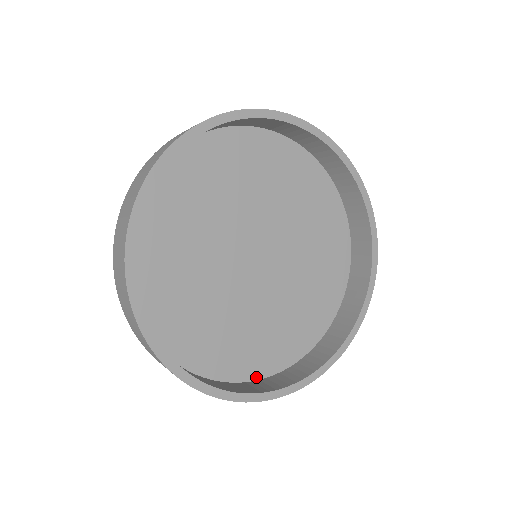
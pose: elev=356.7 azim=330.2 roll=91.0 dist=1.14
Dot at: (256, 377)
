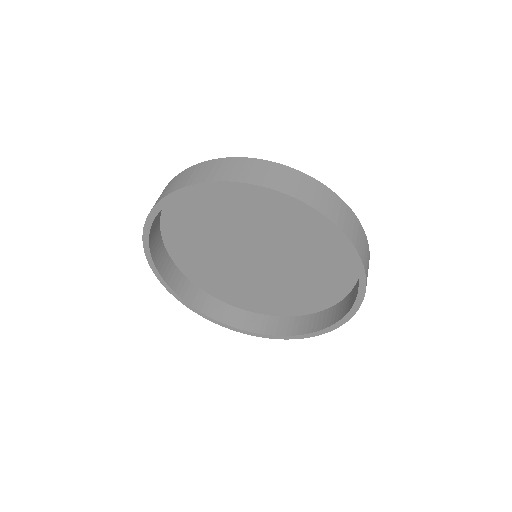
Dot at: (330, 305)
